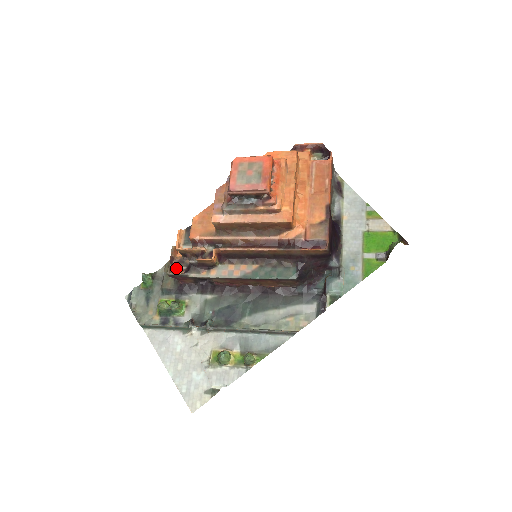
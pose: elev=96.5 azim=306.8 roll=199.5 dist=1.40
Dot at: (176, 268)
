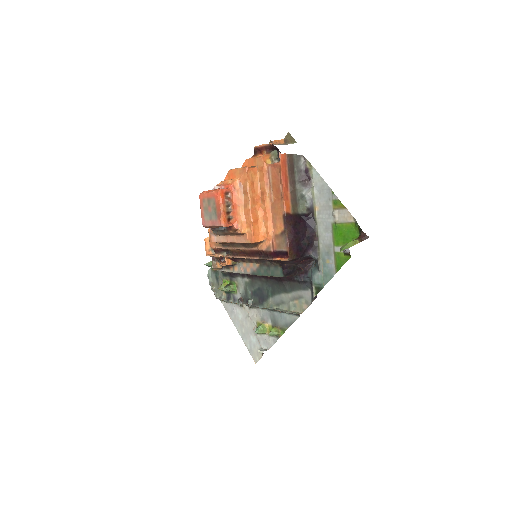
Dot at: (218, 262)
